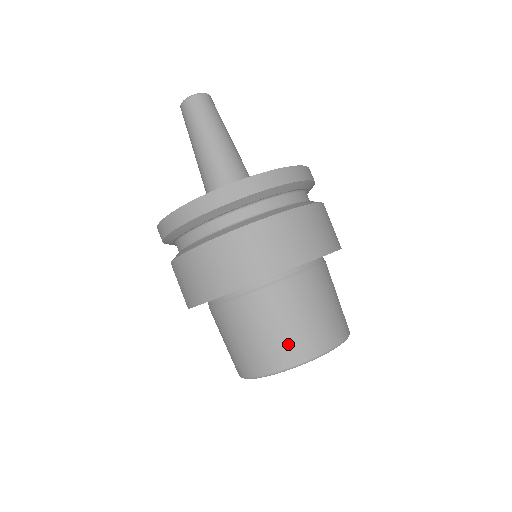
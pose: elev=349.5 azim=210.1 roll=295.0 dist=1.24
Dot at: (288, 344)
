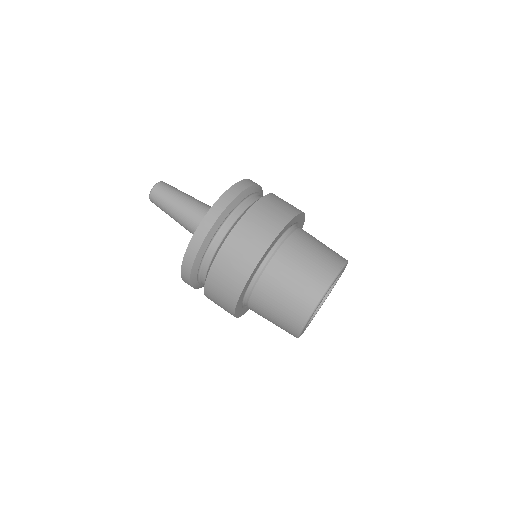
Dot at: (310, 283)
